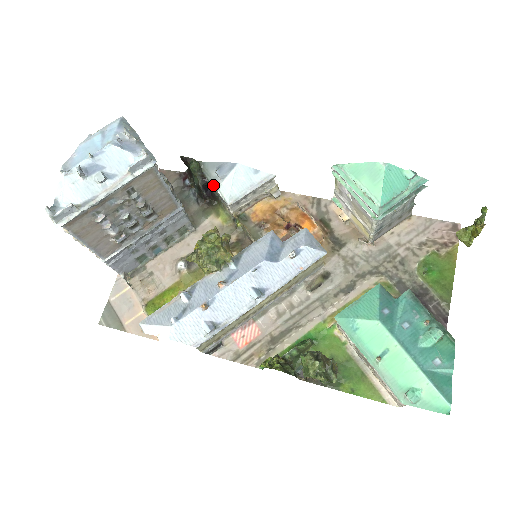
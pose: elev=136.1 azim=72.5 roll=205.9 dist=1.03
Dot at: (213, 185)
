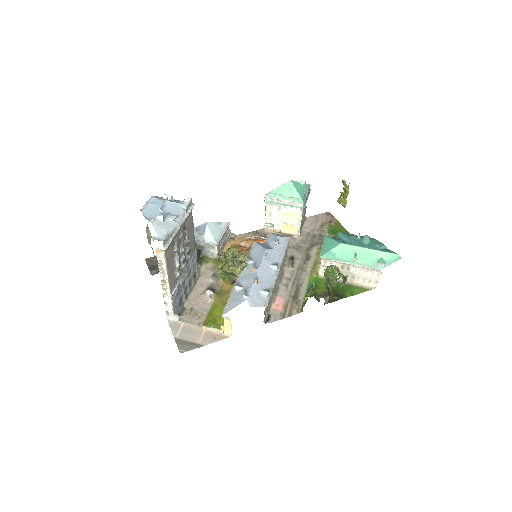
Dot at: (198, 242)
